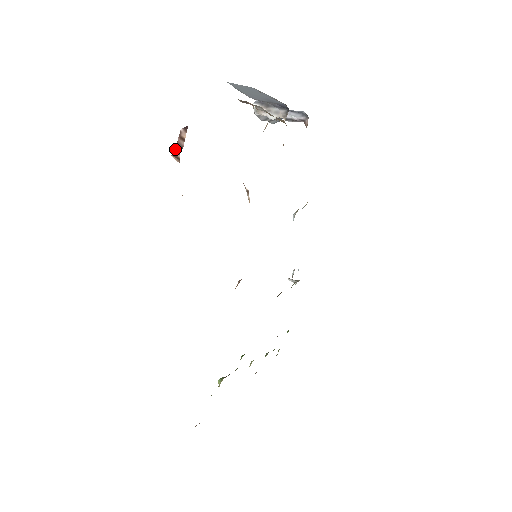
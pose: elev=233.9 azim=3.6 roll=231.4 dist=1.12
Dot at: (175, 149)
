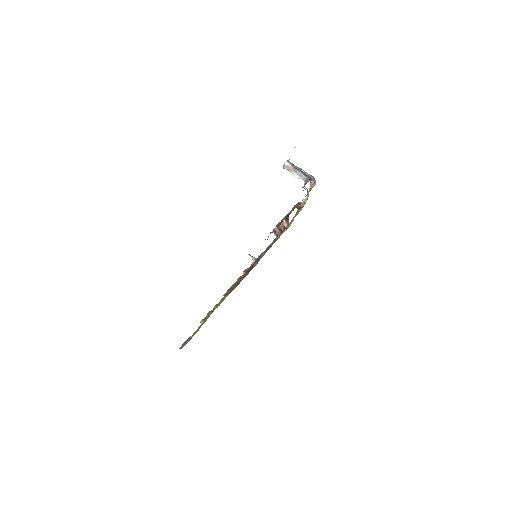
Dot at: (276, 229)
